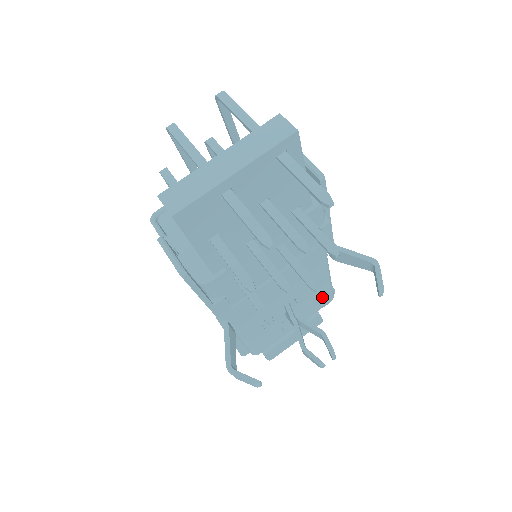
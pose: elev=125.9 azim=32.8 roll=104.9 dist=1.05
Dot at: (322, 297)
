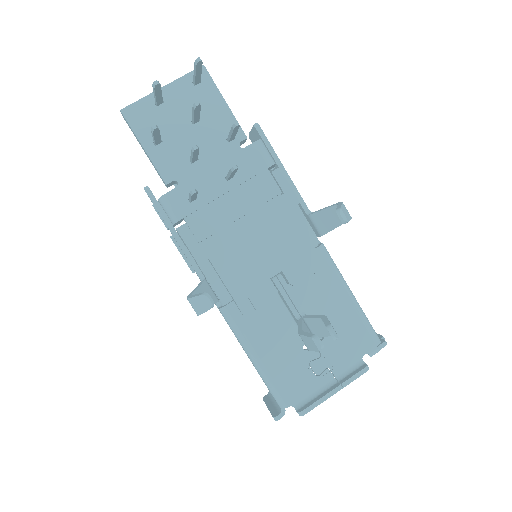
Dot at: (354, 328)
